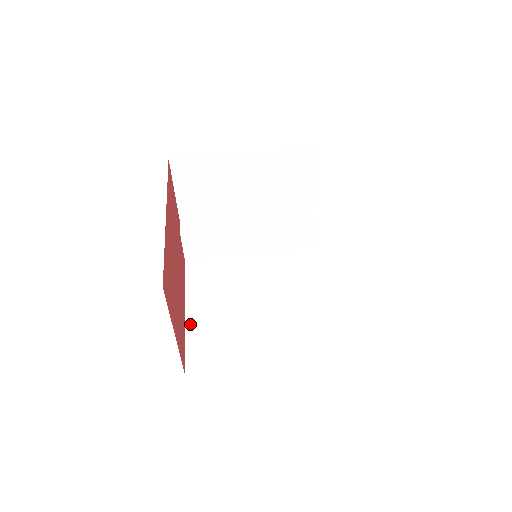
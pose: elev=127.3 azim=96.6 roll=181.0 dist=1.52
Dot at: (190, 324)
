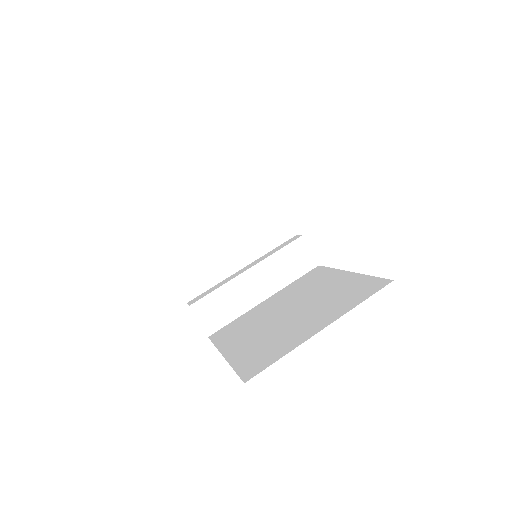
Dot at: (232, 358)
